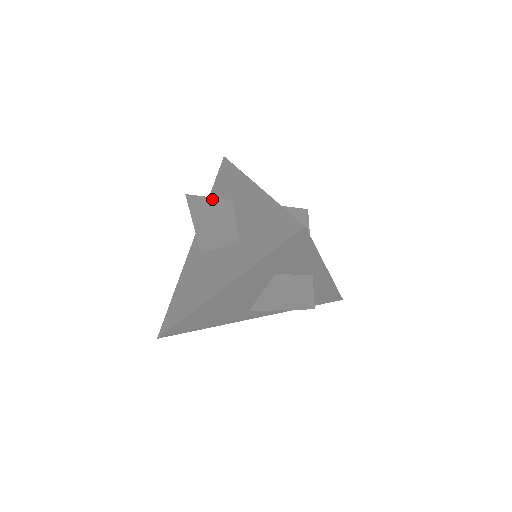
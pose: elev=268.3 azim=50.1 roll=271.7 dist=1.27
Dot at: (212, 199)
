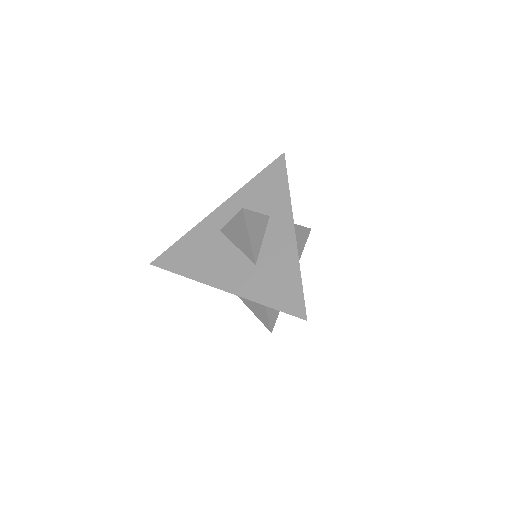
Dot at: (257, 215)
